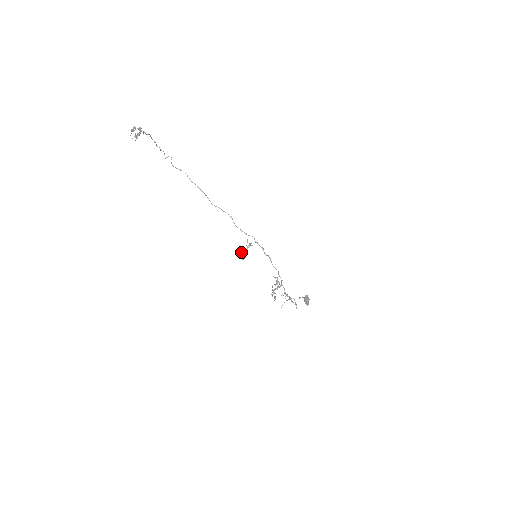
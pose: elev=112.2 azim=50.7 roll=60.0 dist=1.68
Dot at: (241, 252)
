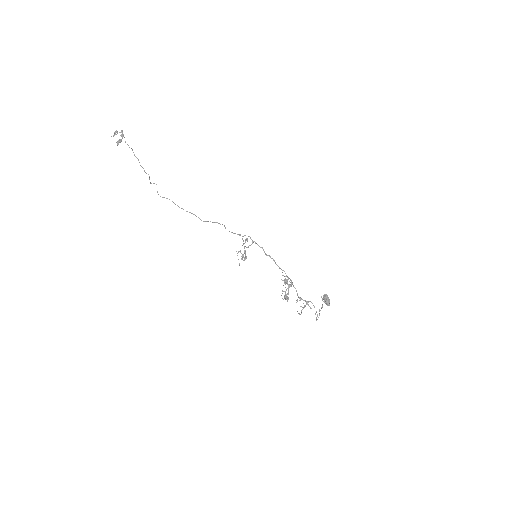
Dot at: (238, 251)
